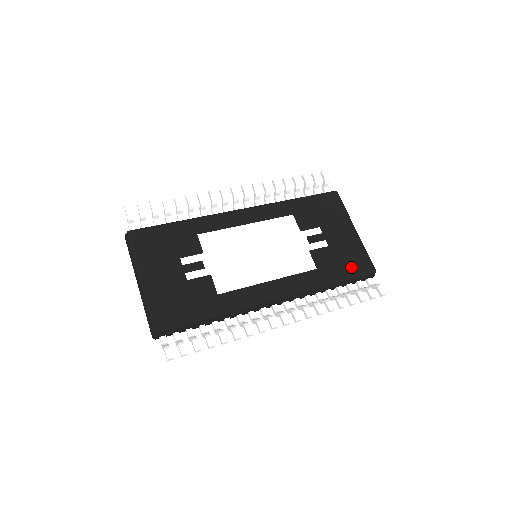
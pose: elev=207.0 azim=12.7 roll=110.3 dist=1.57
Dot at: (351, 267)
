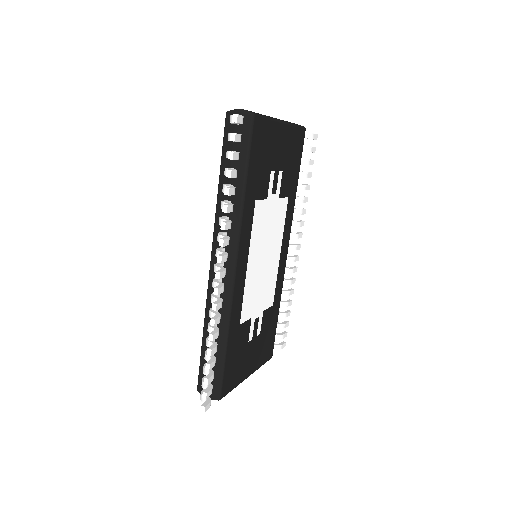
Dot at: (298, 156)
